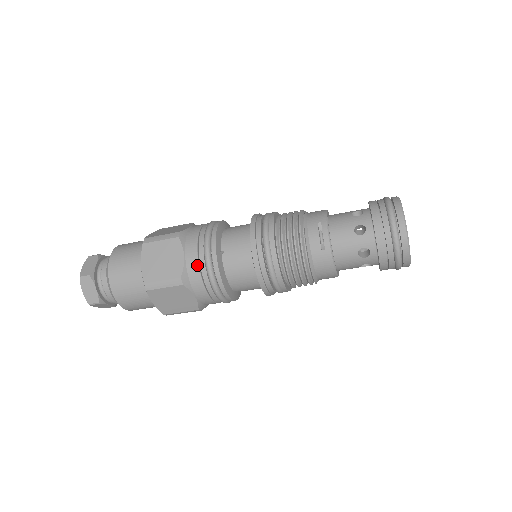
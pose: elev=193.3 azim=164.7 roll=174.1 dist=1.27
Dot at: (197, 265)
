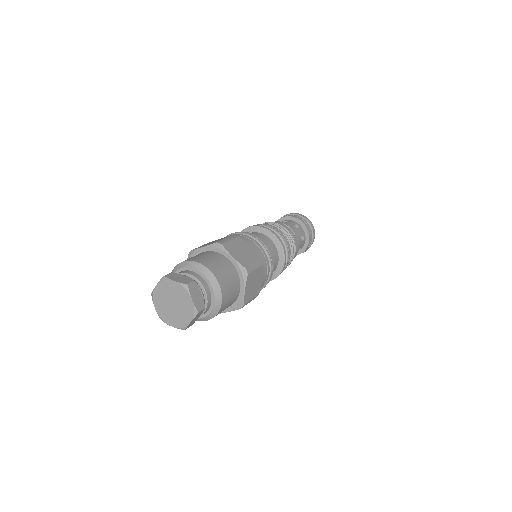
Dot at: (261, 251)
